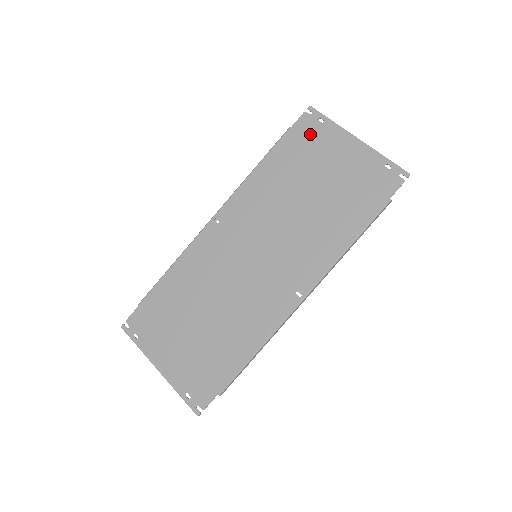
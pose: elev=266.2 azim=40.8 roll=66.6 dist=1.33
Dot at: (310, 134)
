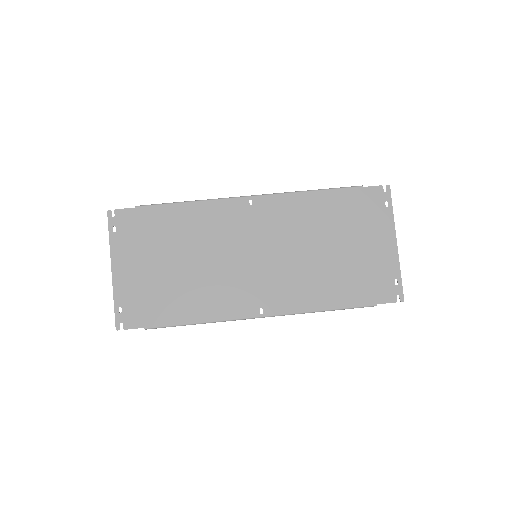
Dot at: (371, 206)
